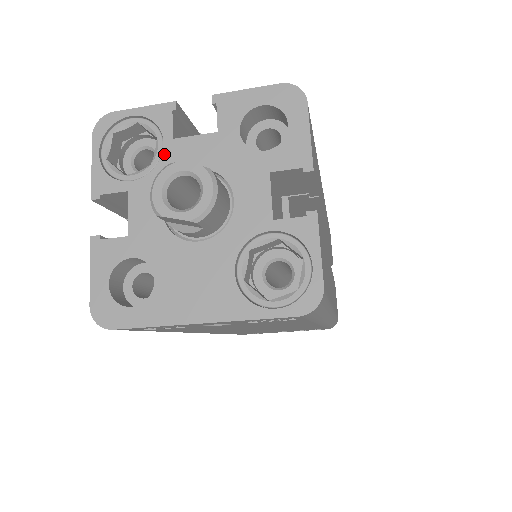
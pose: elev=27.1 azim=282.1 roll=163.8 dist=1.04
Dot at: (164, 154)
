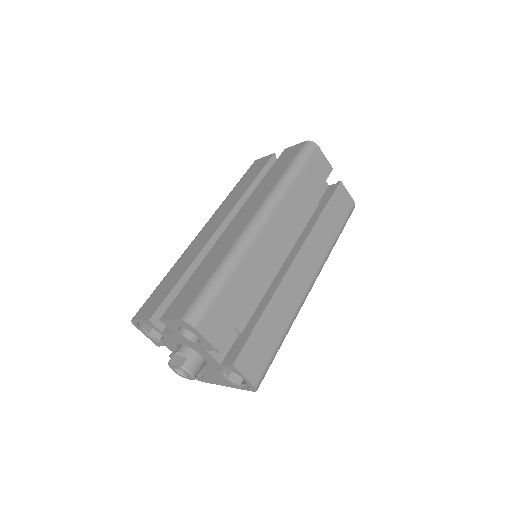
Dot at: (164, 337)
